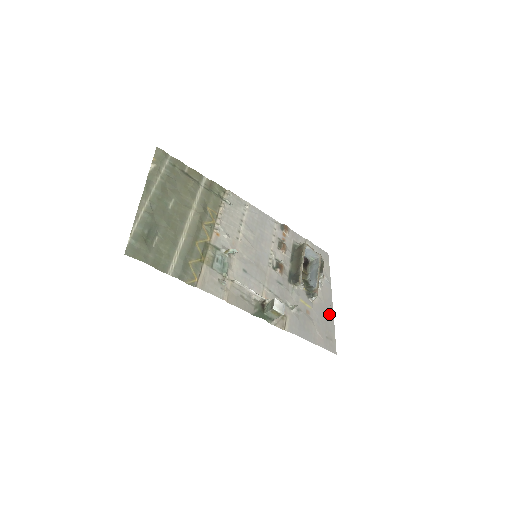
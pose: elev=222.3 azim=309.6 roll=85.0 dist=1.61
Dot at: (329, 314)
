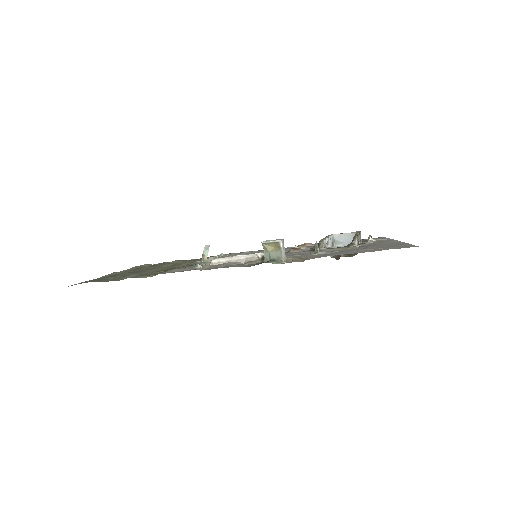
Dot at: (393, 243)
